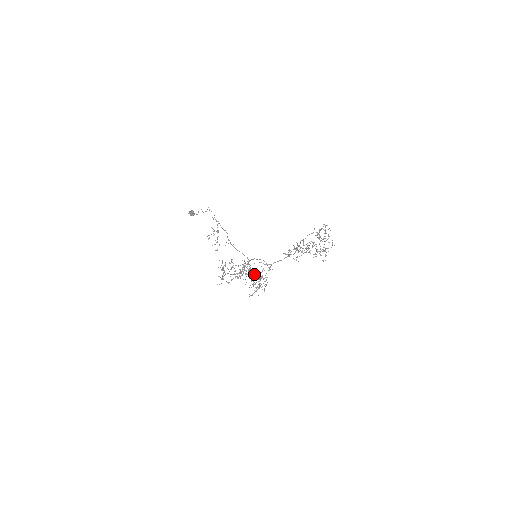
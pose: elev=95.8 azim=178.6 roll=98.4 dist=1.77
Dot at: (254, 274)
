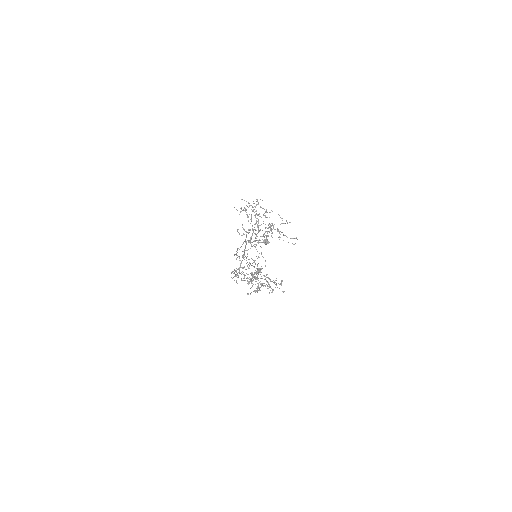
Dot at: occluded
